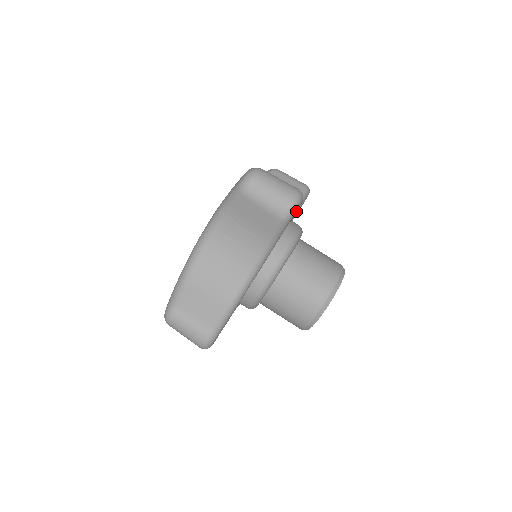
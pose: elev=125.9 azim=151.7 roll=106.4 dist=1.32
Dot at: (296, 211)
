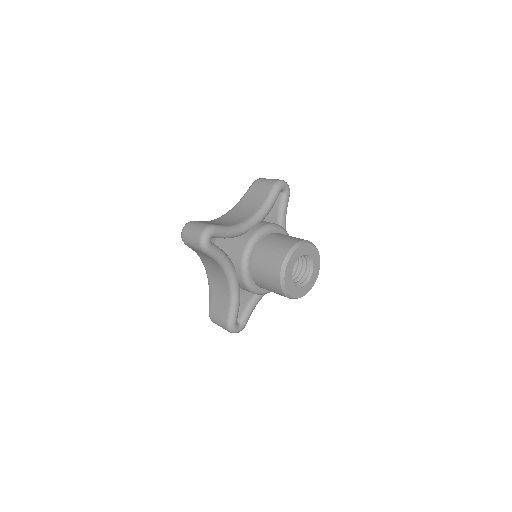
Dot at: (224, 234)
